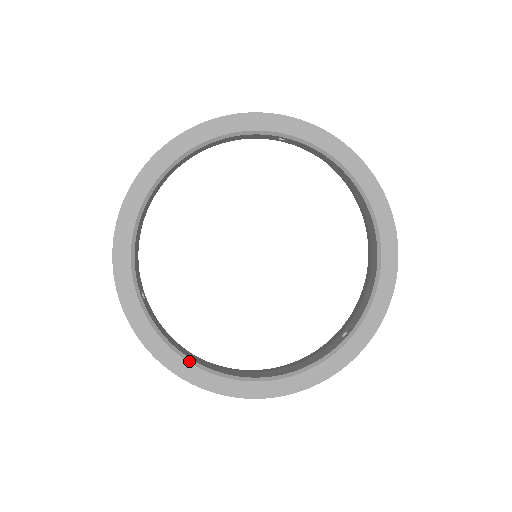
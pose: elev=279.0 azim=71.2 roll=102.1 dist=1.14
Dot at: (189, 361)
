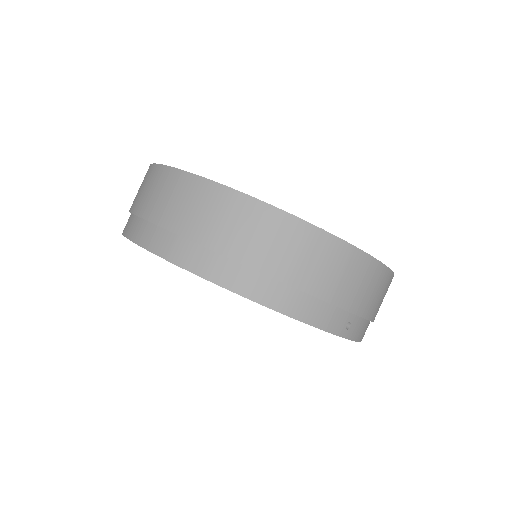
Dot at: occluded
